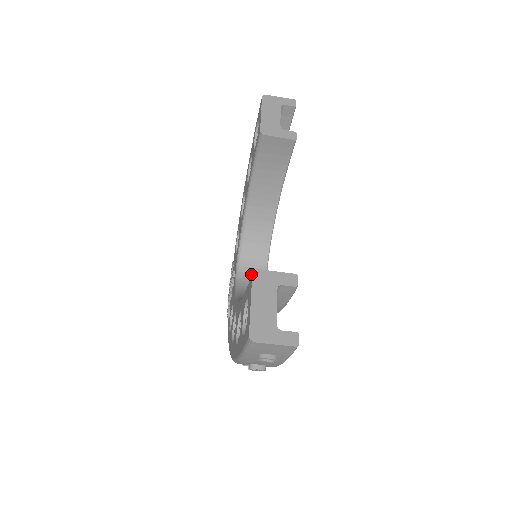
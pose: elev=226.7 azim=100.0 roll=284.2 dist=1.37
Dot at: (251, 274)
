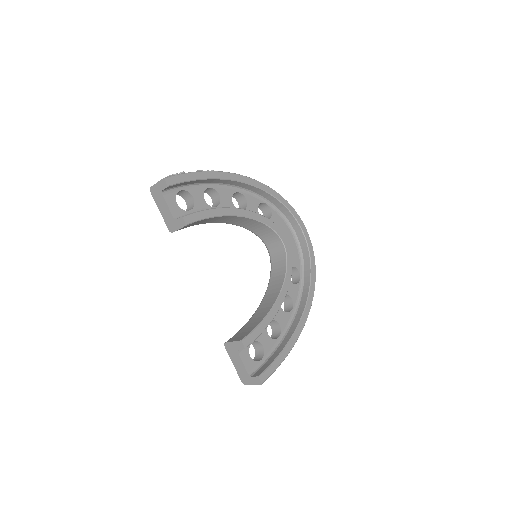
Dot at: (273, 246)
